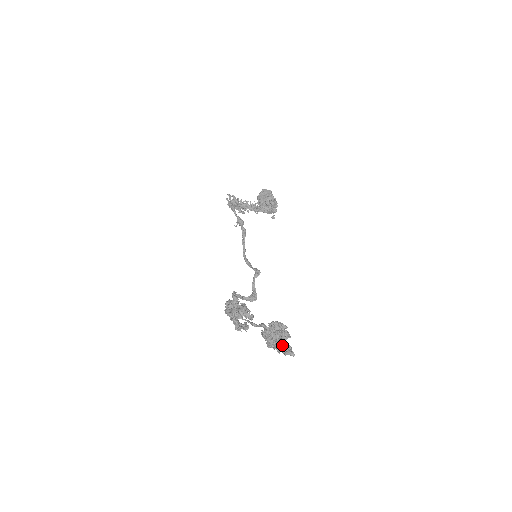
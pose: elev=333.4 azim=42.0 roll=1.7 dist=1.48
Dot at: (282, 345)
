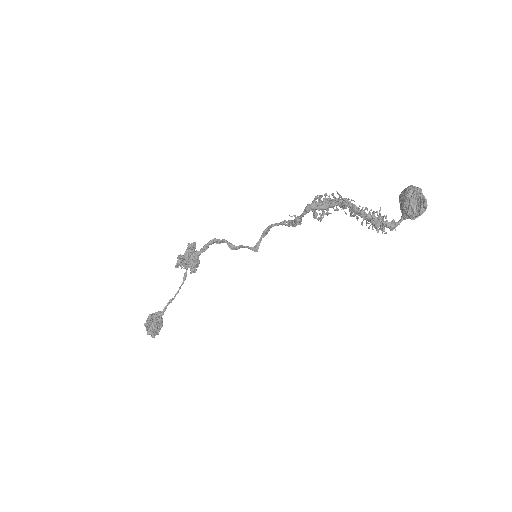
Dot at: occluded
